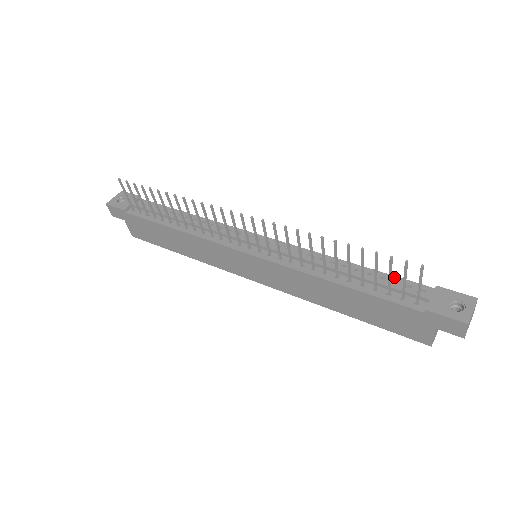
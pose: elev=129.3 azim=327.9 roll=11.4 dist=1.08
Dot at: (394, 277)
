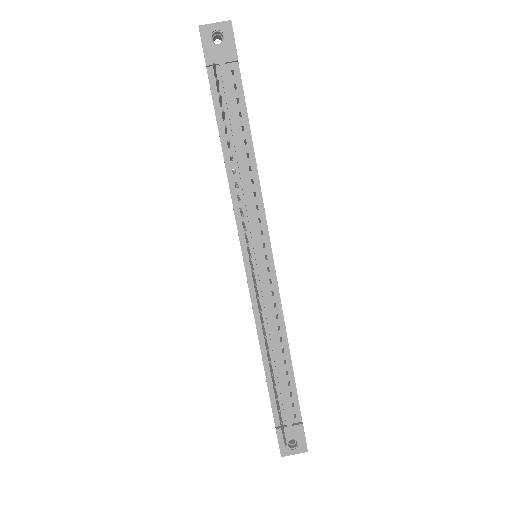
Dot at: (295, 391)
